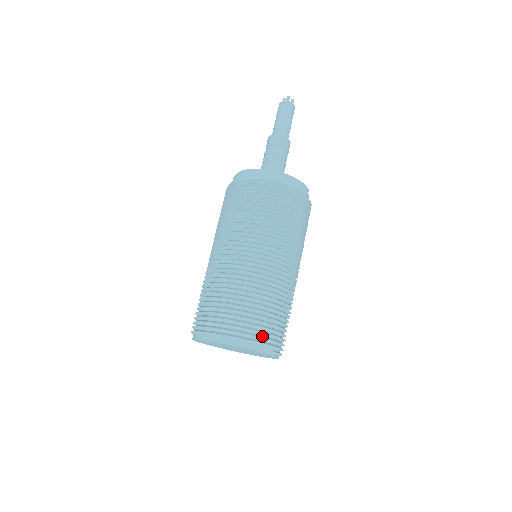
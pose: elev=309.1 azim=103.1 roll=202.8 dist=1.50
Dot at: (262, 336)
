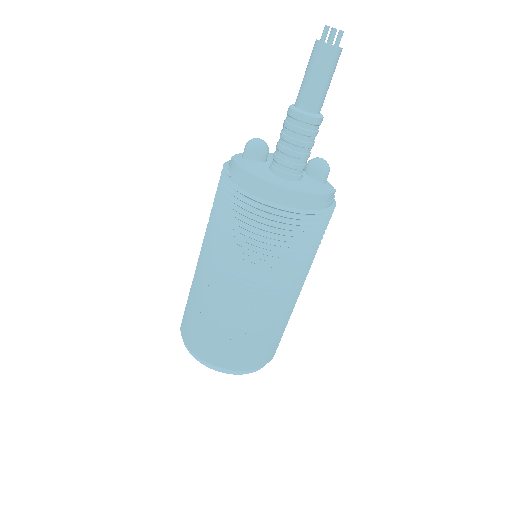
Dot at: (255, 362)
